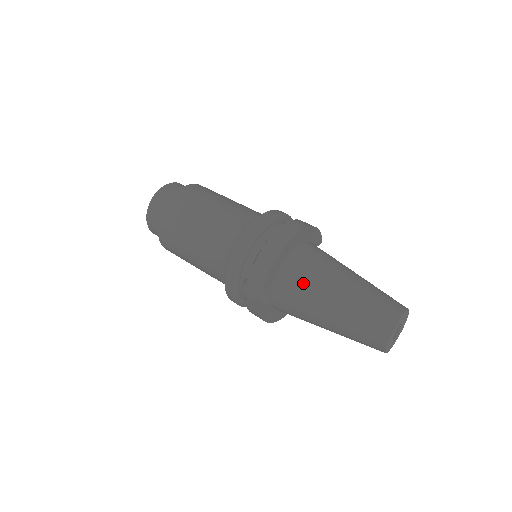
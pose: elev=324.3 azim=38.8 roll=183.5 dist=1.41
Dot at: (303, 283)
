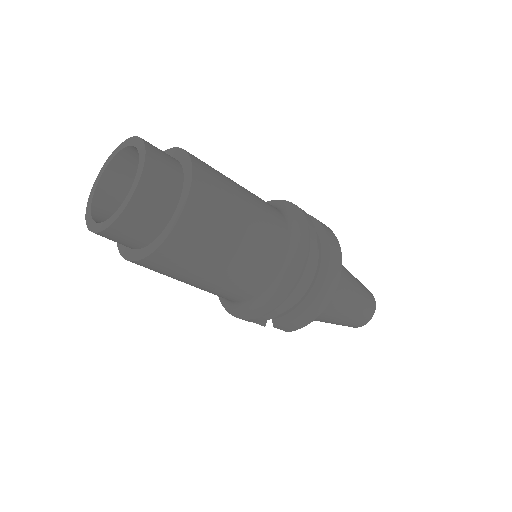
Dot at: (321, 313)
